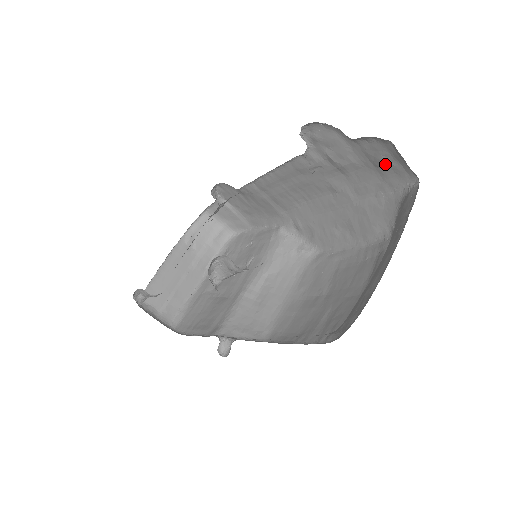
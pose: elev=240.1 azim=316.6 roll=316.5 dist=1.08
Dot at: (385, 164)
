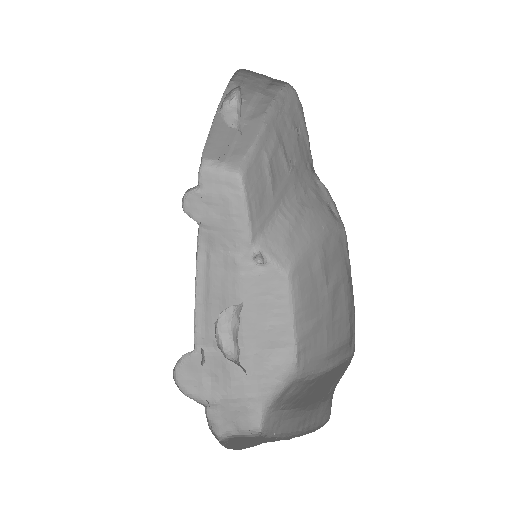
Dot at: occluded
